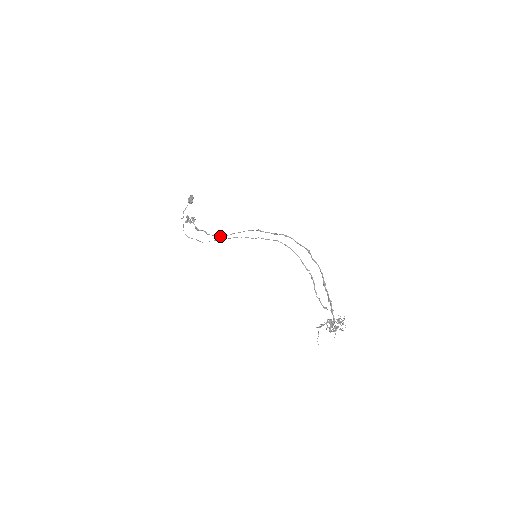
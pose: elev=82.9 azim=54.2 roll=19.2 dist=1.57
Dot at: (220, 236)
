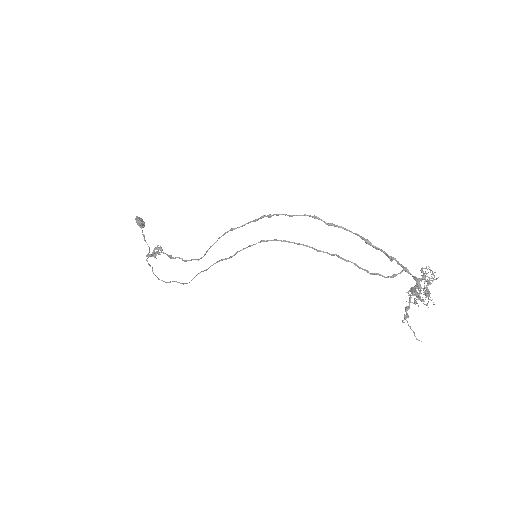
Dot at: occluded
